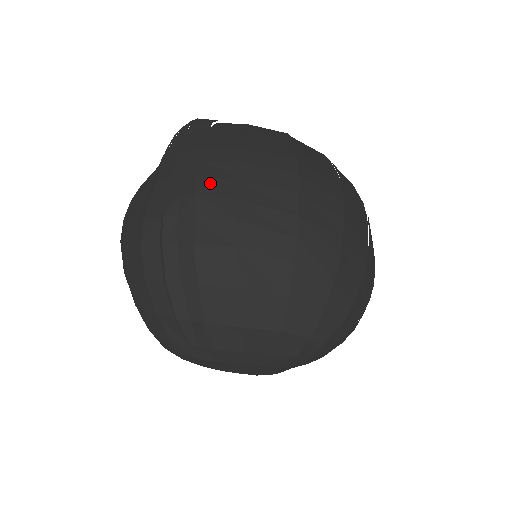
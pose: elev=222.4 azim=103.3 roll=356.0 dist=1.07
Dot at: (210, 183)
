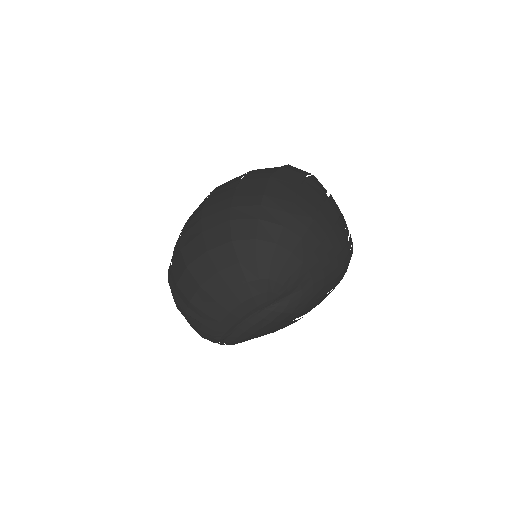
Dot at: occluded
